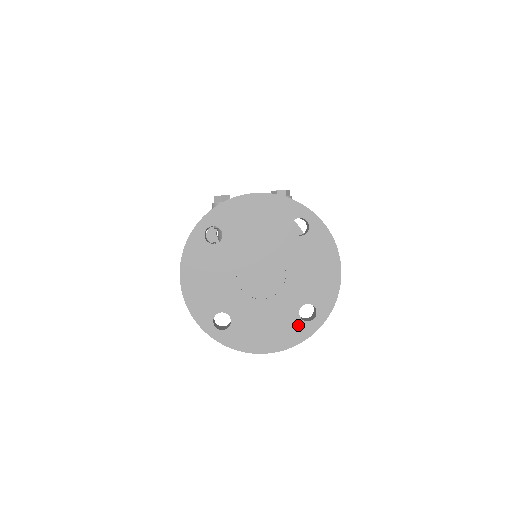
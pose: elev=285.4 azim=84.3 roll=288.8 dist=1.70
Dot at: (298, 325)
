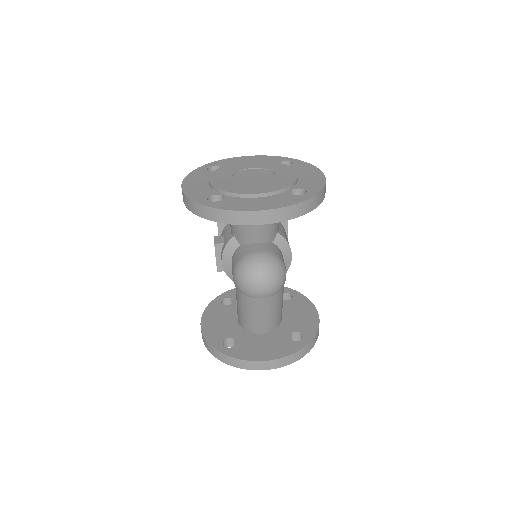
Dot at: (290, 197)
